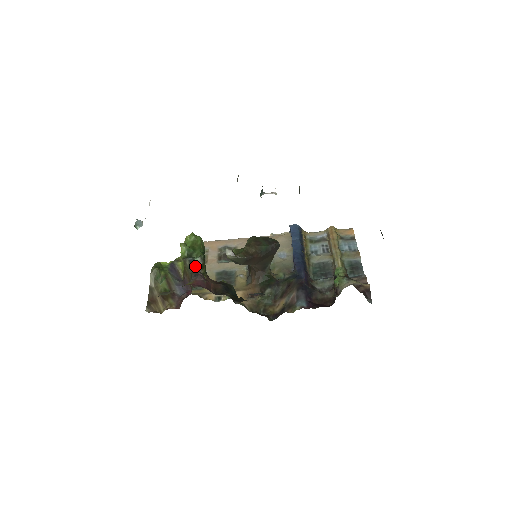
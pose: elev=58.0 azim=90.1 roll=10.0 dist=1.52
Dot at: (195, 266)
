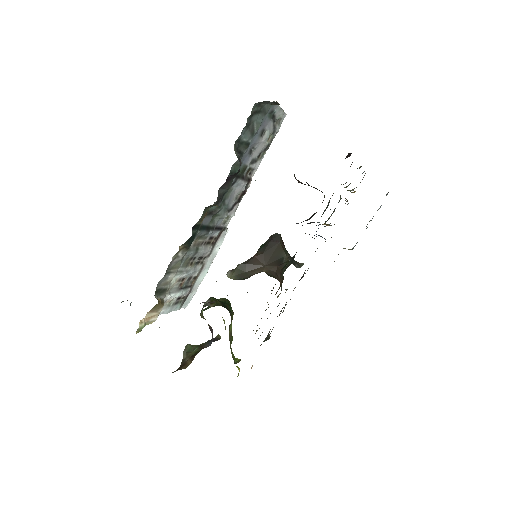
Dot at: (203, 306)
